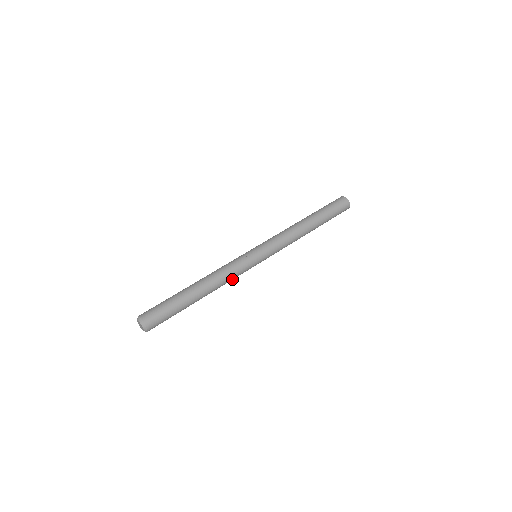
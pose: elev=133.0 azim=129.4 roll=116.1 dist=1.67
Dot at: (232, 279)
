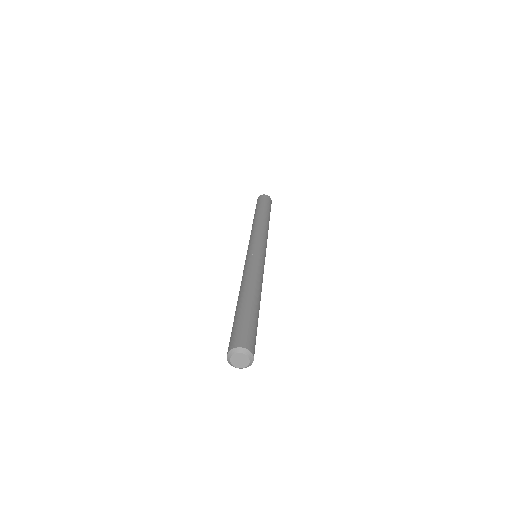
Dot at: occluded
